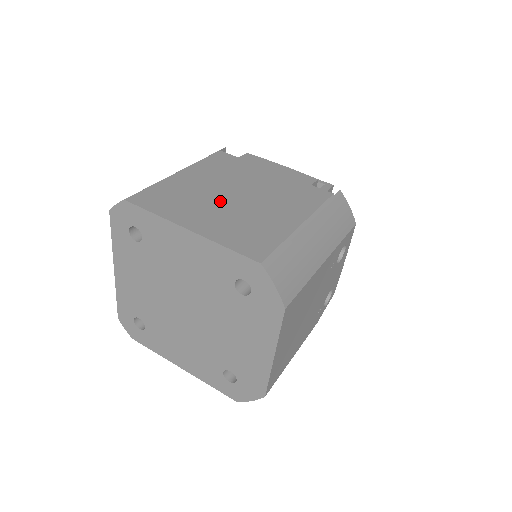
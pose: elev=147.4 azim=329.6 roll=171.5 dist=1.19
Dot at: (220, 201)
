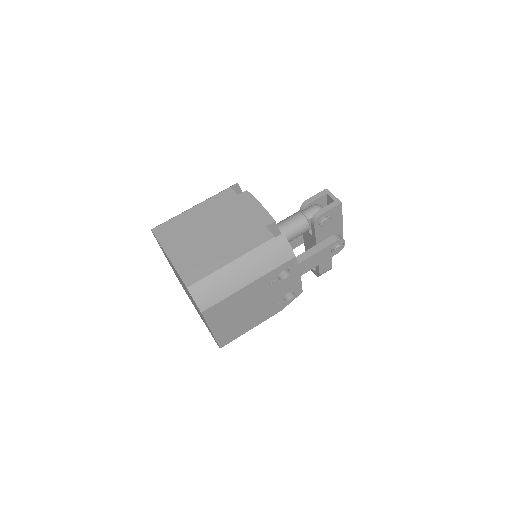
Dot at: (198, 236)
